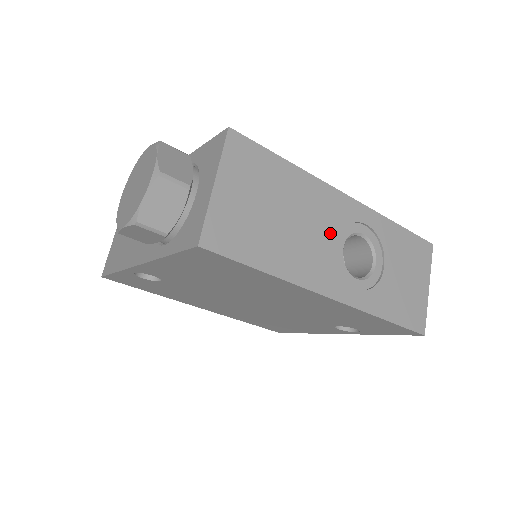
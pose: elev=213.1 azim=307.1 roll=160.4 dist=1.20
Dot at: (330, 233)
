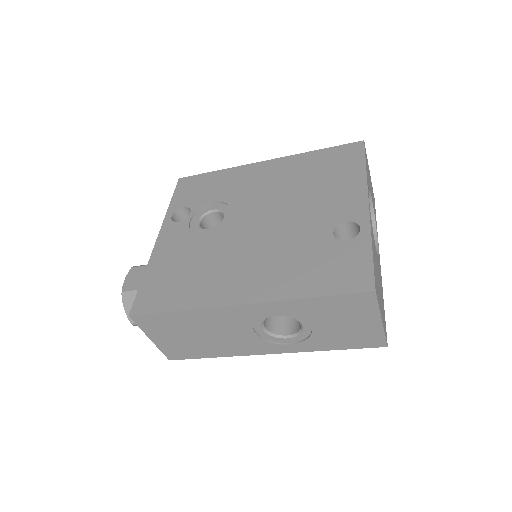
Dot at: (243, 329)
